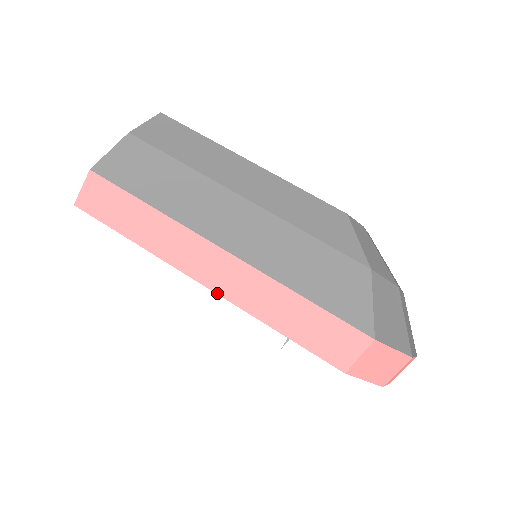
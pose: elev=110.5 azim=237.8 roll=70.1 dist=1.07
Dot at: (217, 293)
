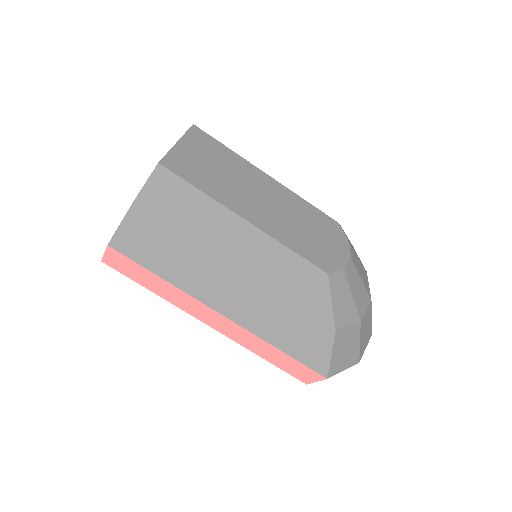
Dot at: (221, 333)
